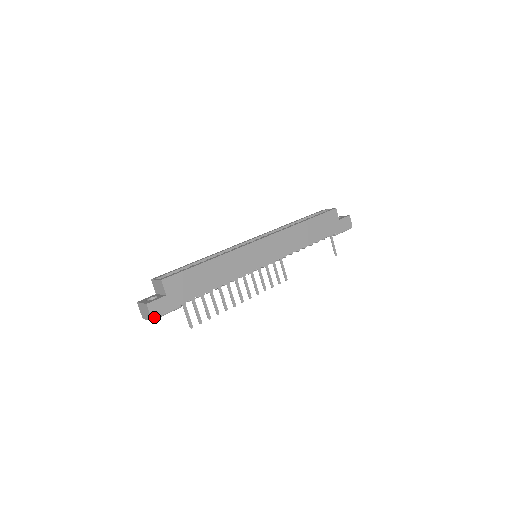
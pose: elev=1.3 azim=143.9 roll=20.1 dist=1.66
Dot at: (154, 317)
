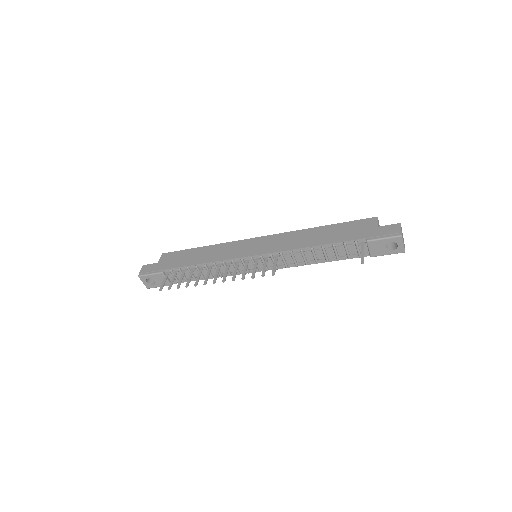
Dot at: (141, 274)
